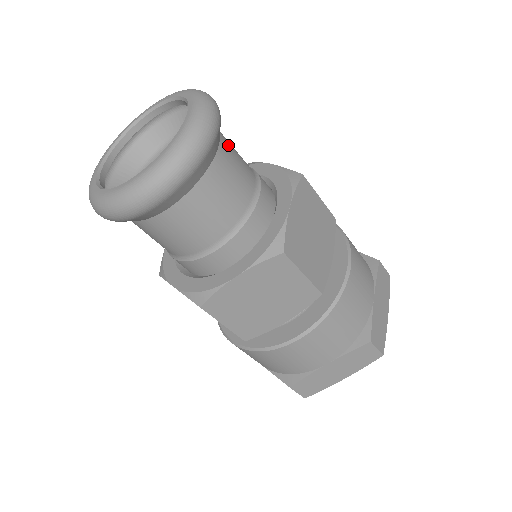
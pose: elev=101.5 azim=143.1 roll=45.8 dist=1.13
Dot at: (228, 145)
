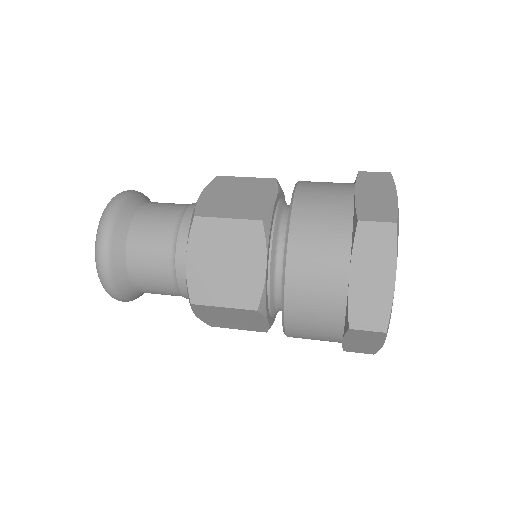
Dot at: (138, 232)
